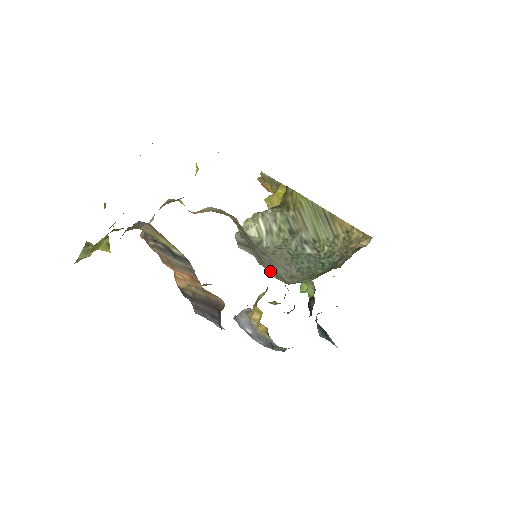
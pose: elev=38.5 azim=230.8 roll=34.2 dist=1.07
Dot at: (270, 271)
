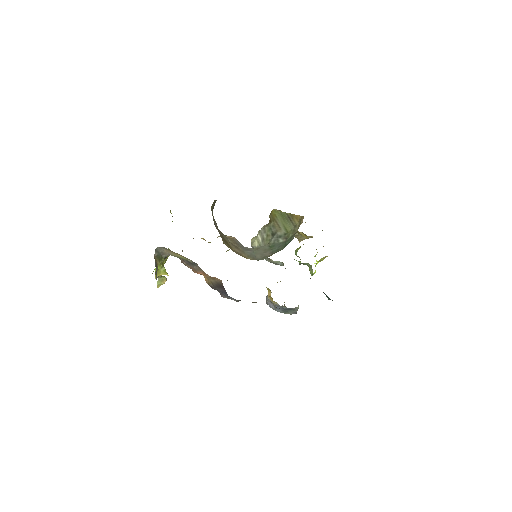
Dot at: (248, 257)
